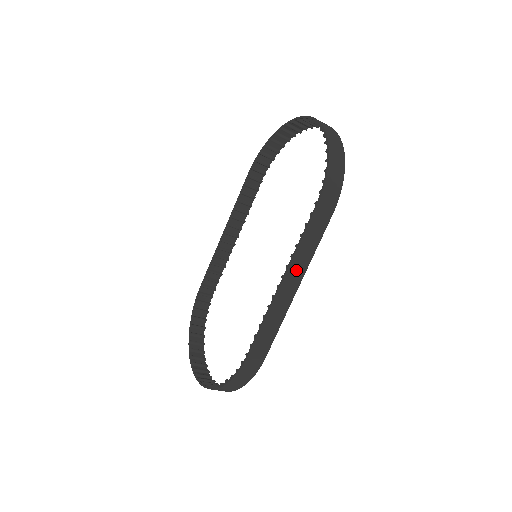
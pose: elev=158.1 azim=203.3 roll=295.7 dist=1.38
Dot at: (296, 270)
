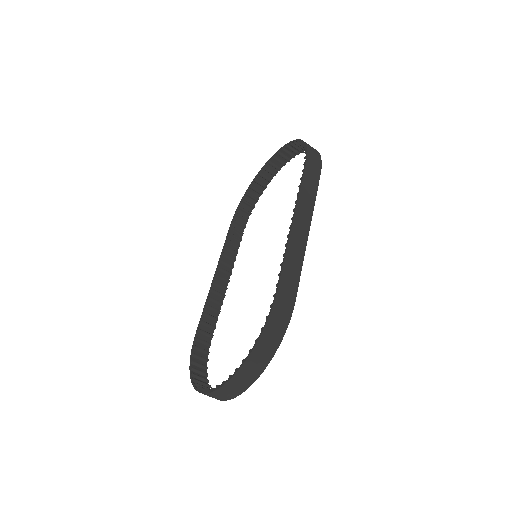
Dot at: (303, 213)
